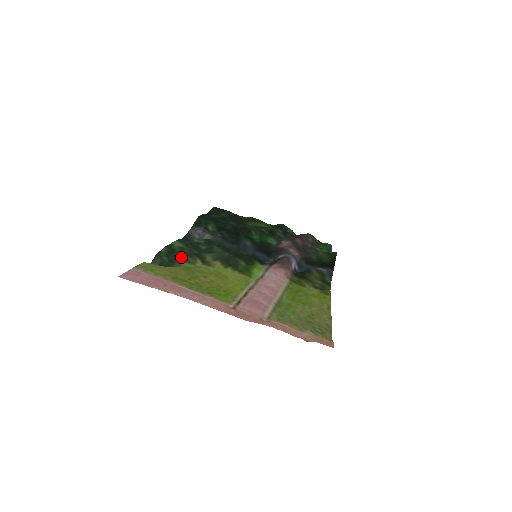
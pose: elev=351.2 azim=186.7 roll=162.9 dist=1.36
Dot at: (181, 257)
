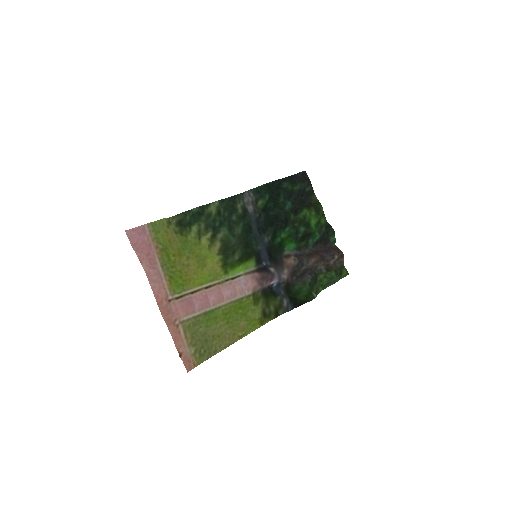
Dot at: (200, 224)
